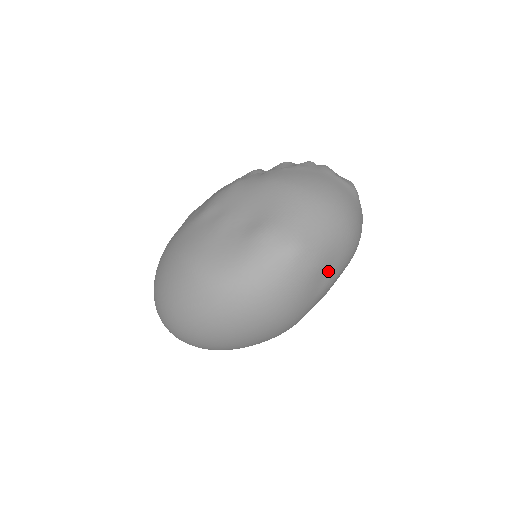
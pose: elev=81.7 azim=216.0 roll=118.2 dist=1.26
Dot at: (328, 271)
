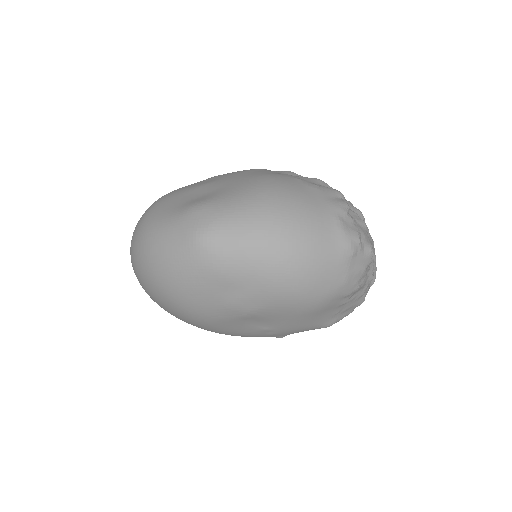
Dot at: (235, 289)
